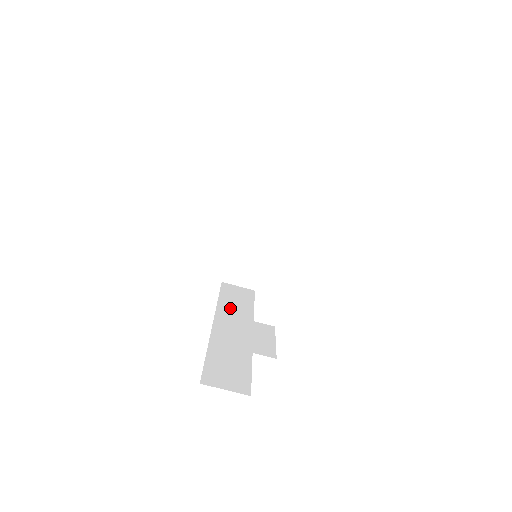
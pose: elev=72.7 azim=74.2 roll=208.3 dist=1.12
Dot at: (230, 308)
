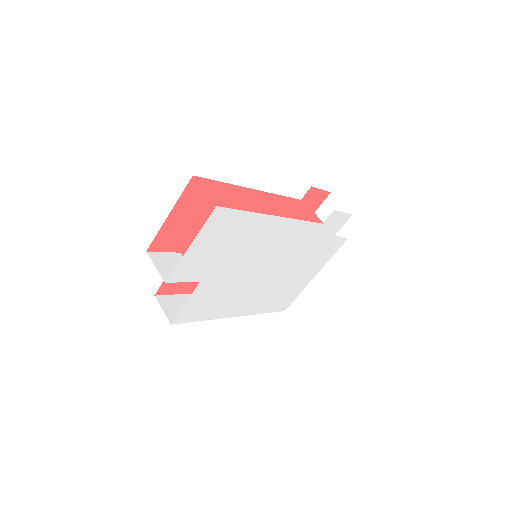
Dot at: occluded
